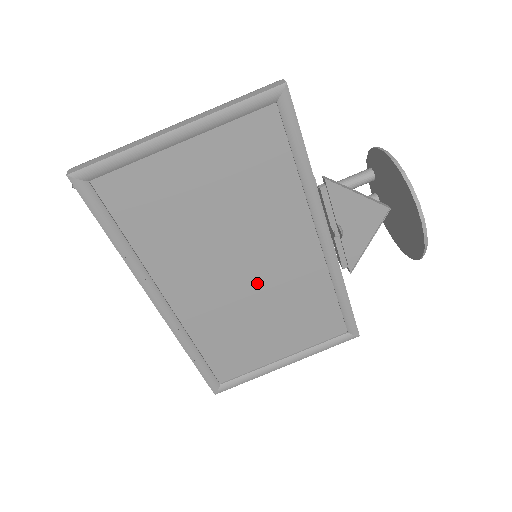
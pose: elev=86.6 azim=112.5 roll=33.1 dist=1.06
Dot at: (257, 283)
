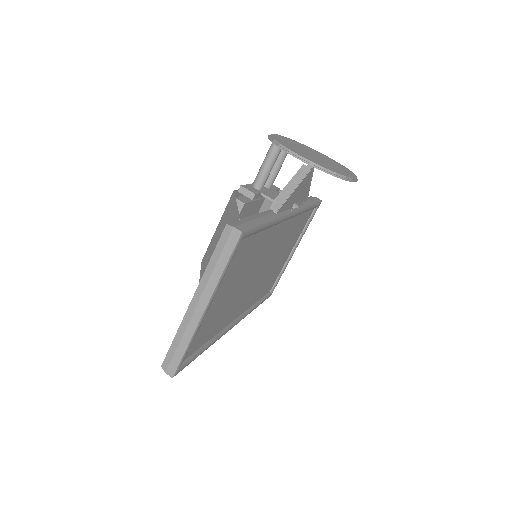
Dot at: (267, 263)
